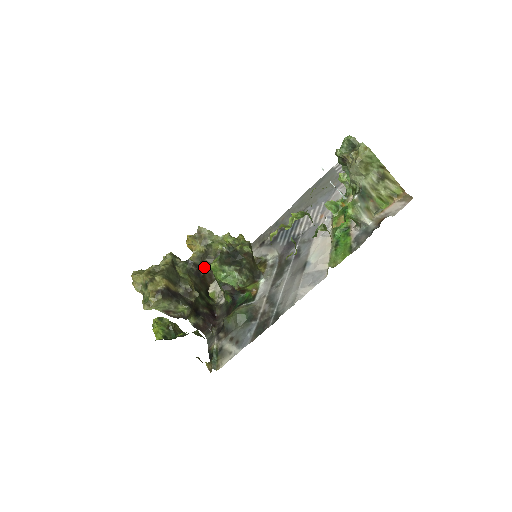
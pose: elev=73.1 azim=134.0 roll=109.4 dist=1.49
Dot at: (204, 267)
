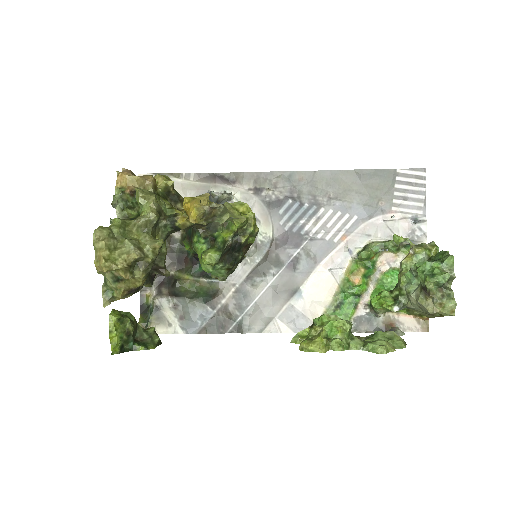
Dot at: occluded
